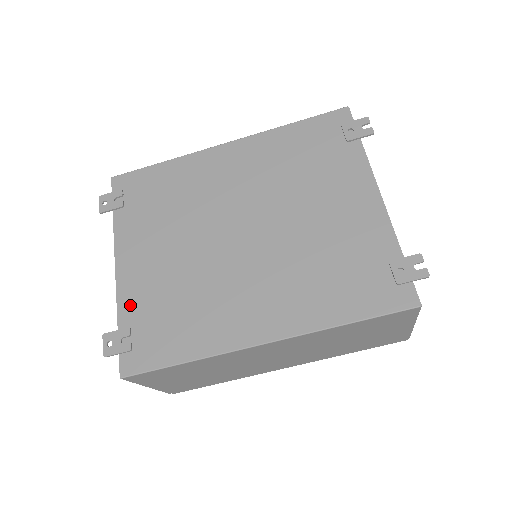
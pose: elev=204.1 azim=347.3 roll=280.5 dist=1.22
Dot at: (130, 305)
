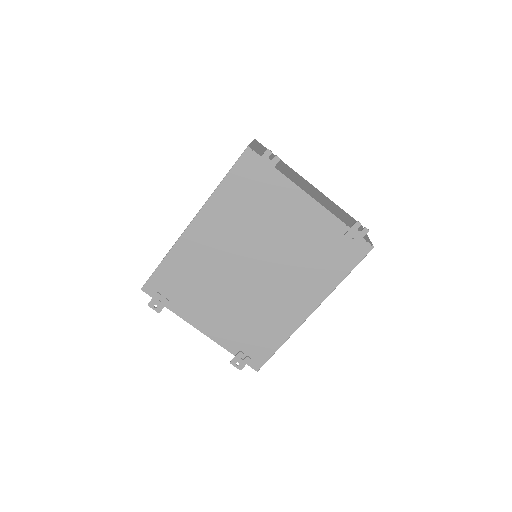
Dot at: (229, 342)
